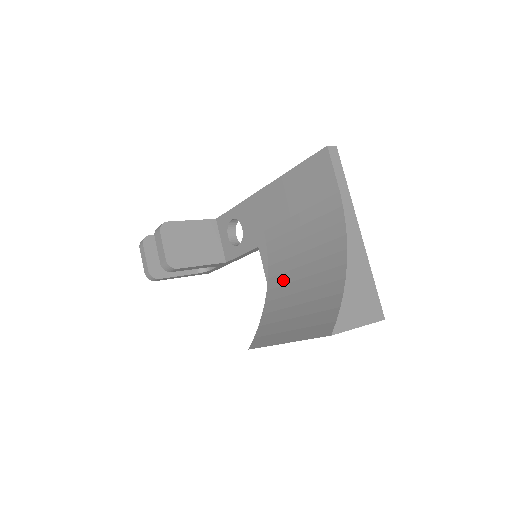
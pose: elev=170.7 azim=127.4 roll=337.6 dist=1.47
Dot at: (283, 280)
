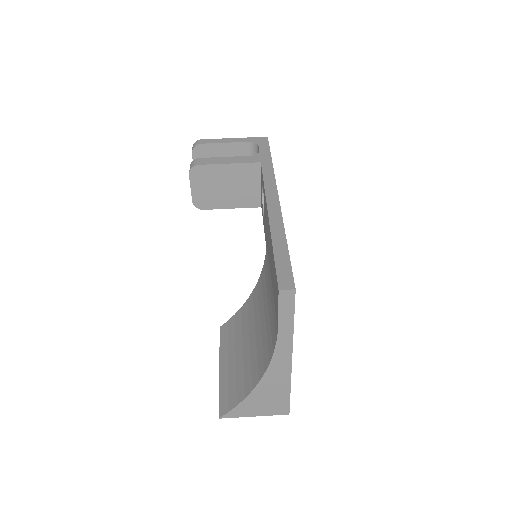
Dot at: (255, 306)
